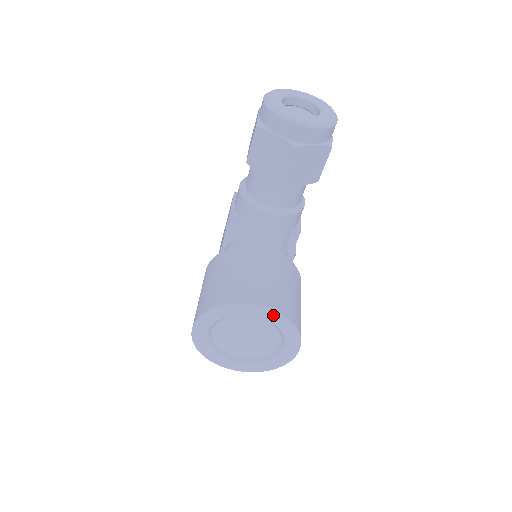
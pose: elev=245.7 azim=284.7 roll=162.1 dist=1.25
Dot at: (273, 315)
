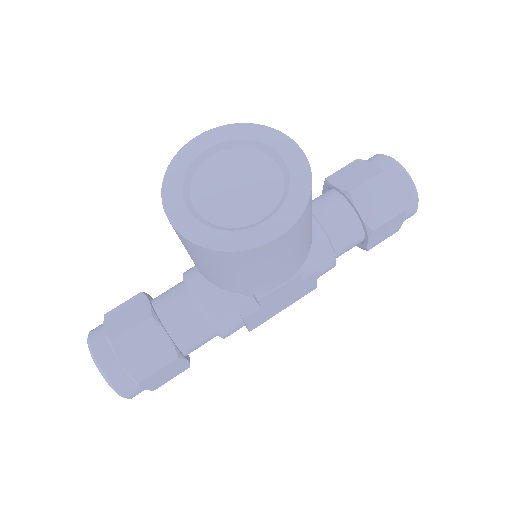
Dot at: (300, 165)
